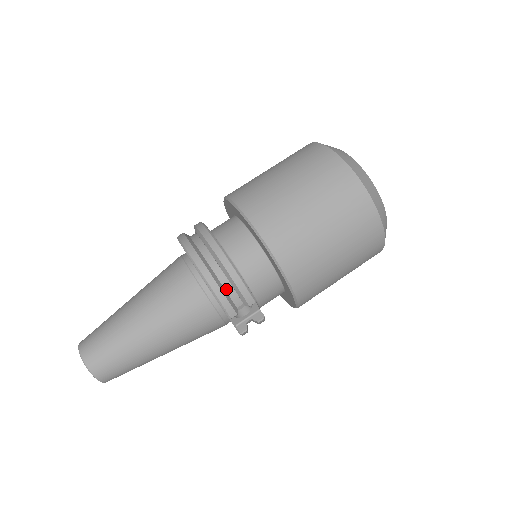
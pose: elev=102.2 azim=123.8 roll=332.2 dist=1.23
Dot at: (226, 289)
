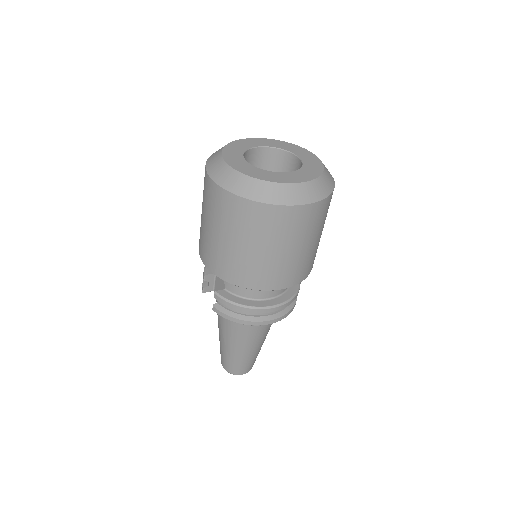
Dot at: occluded
